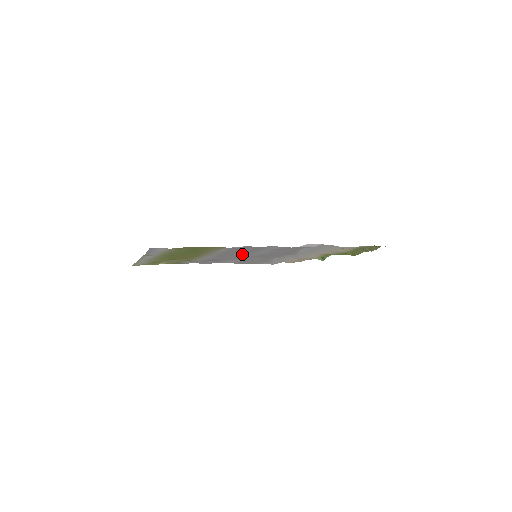
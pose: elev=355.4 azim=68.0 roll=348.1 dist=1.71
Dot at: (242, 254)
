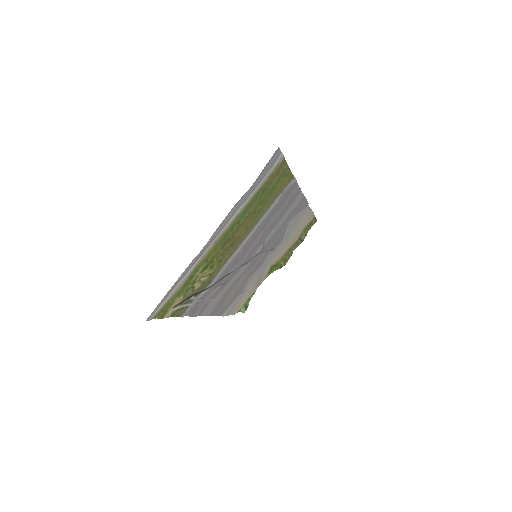
Dot at: (265, 234)
